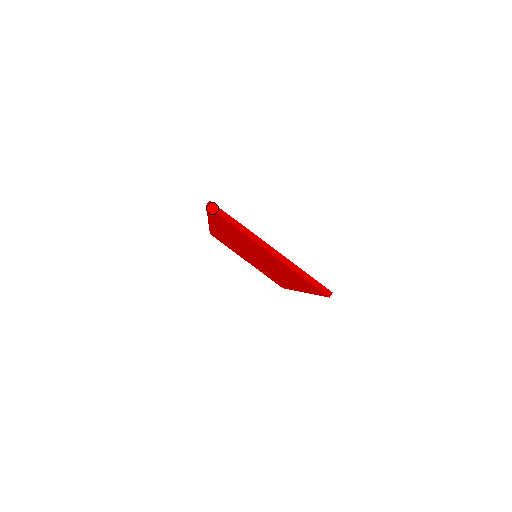
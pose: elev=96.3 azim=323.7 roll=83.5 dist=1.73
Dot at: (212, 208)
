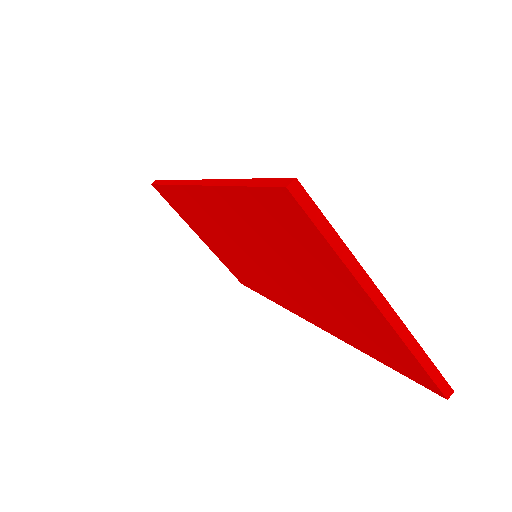
Dot at: (297, 196)
